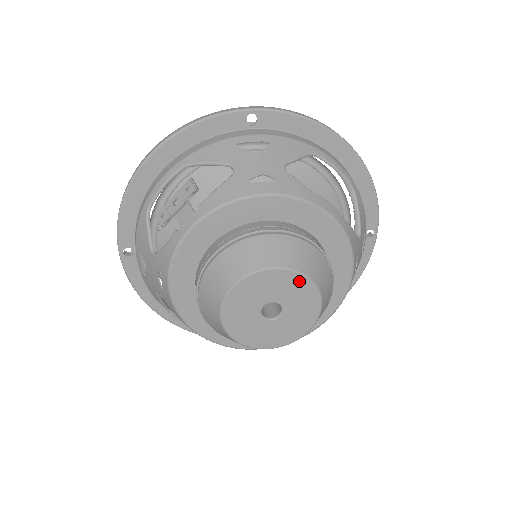
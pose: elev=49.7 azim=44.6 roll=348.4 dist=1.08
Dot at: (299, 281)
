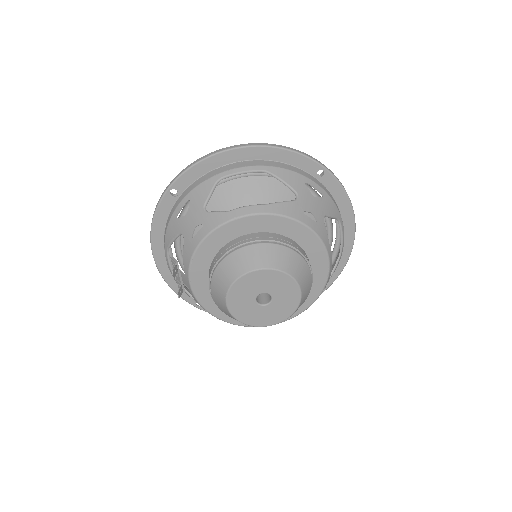
Dot at: (257, 275)
